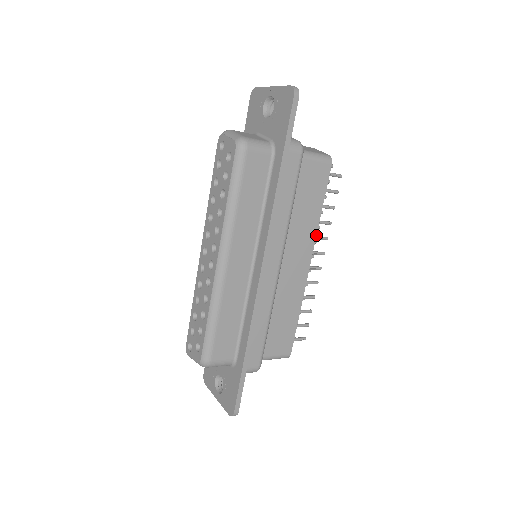
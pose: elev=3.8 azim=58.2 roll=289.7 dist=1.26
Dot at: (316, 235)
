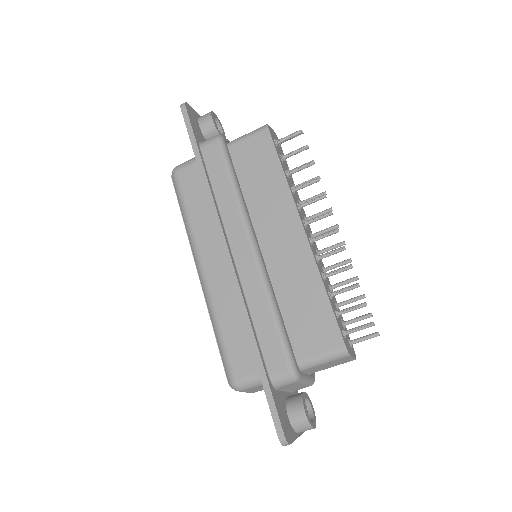
Dot at: (293, 198)
